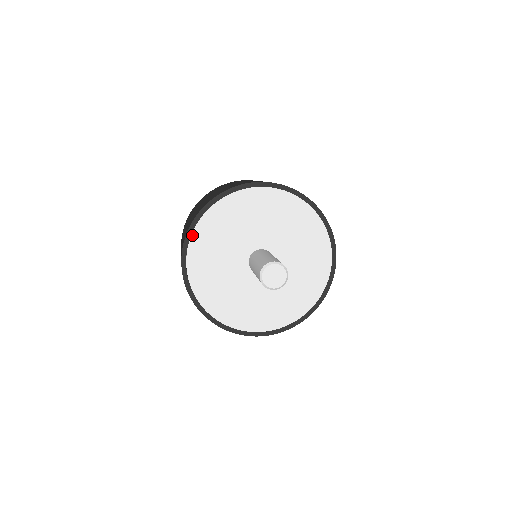
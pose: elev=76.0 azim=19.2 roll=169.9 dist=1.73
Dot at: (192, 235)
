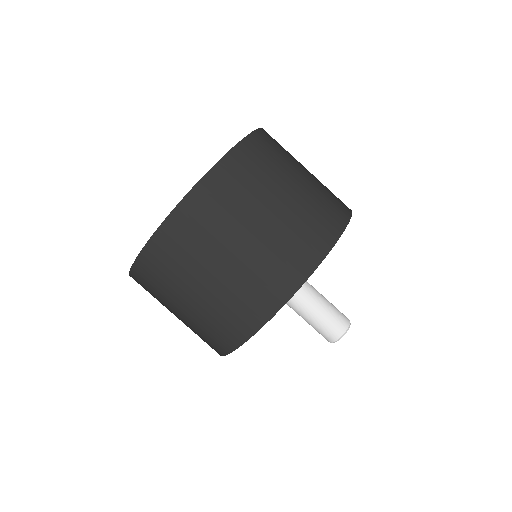
Dot at: (294, 293)
